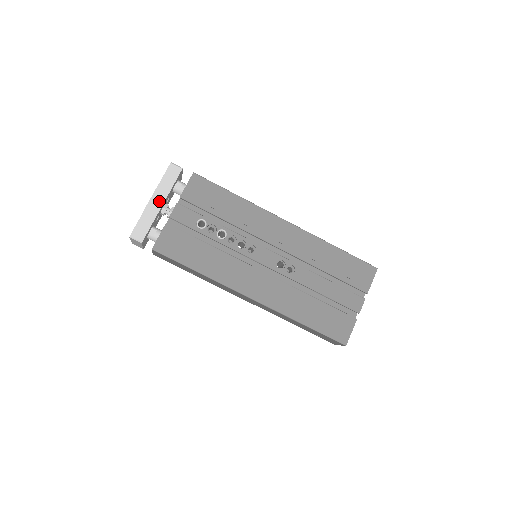
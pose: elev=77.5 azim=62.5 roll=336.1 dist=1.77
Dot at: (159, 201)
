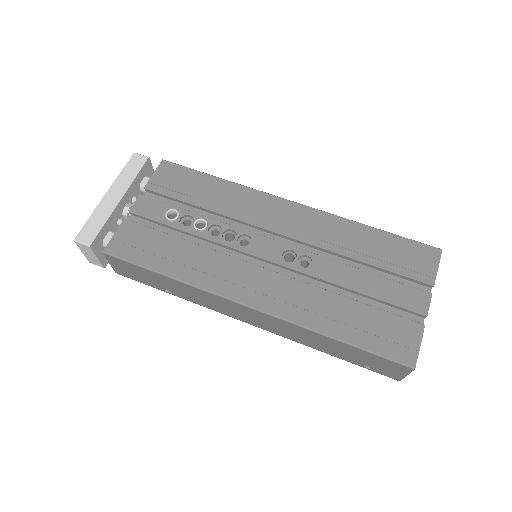
Dot at: (117, 195)
